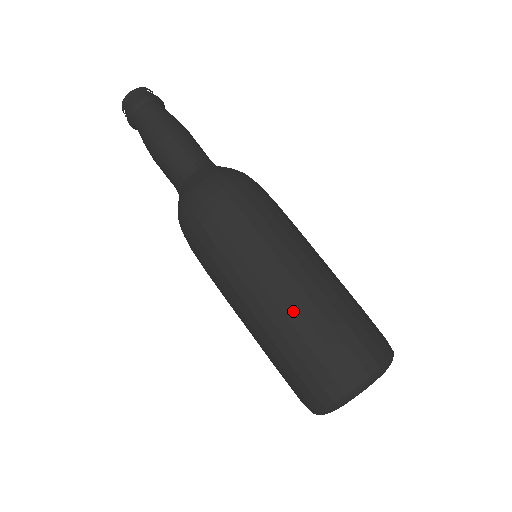
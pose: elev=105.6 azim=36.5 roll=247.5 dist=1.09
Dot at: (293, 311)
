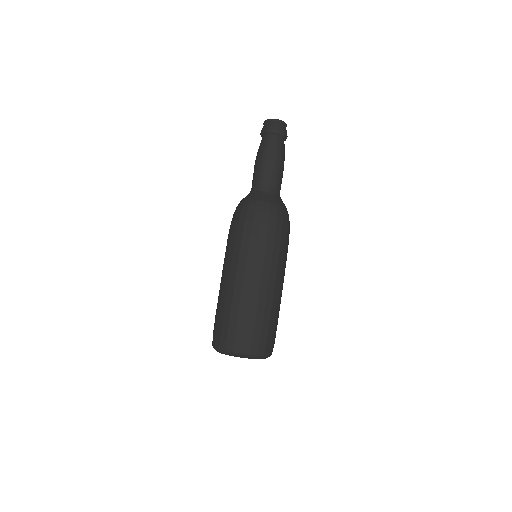
Dot at: (254, 300)
